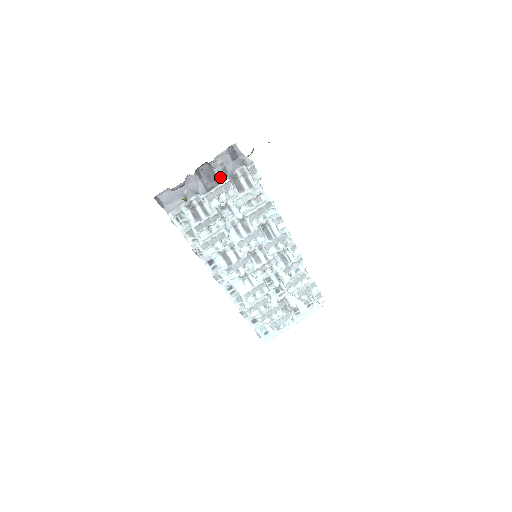
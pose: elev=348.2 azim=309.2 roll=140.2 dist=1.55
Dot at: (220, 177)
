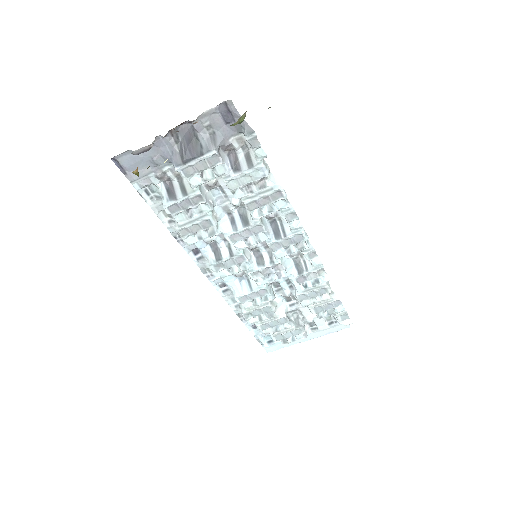
Dot at: (204, 146)
